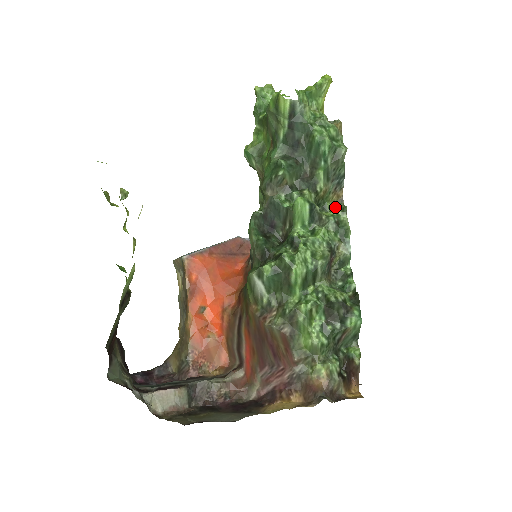
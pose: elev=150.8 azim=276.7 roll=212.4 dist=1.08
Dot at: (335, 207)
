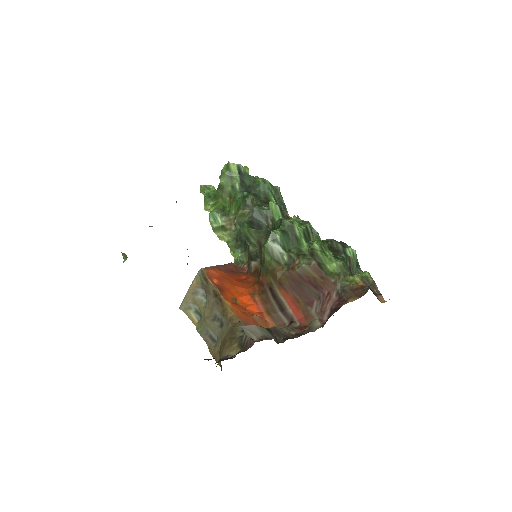
Dot at: occluded
